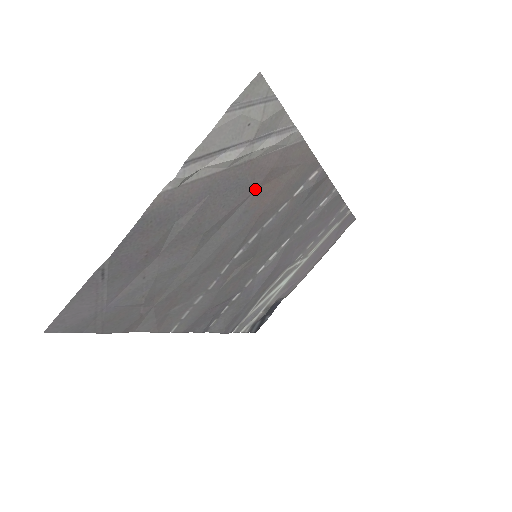
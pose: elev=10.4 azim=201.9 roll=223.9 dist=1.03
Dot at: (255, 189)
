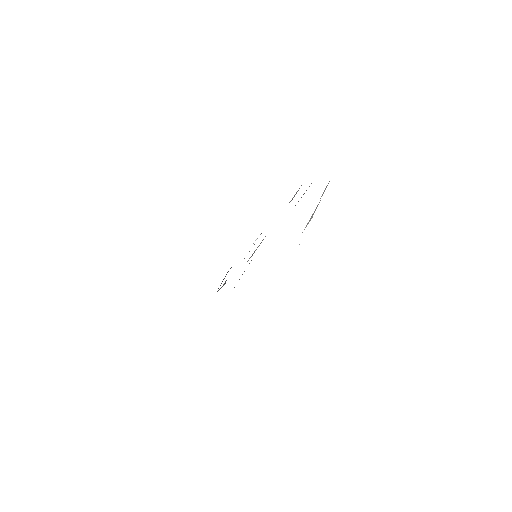
Dot at: occluded
